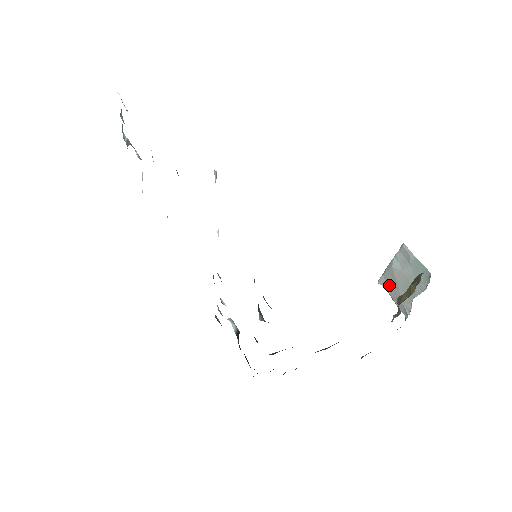
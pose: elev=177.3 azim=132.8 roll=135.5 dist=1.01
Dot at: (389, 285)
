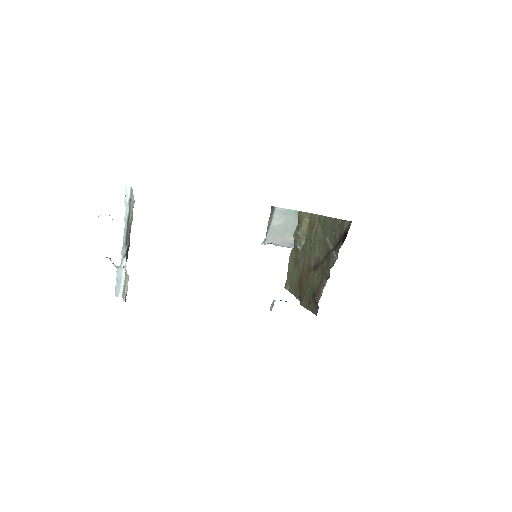
Dot at: (274, 239)
